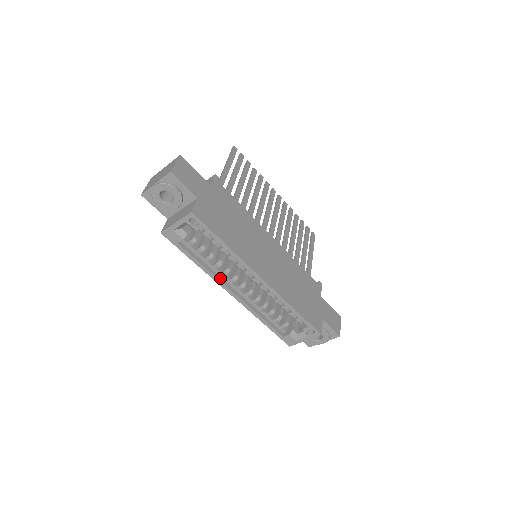
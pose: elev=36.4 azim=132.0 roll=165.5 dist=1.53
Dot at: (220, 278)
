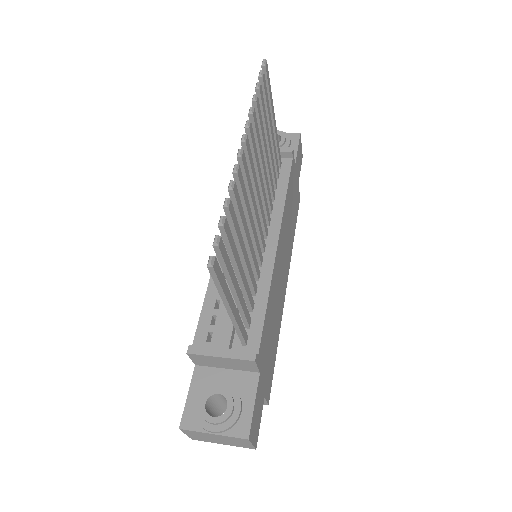
Dot at: occluded
